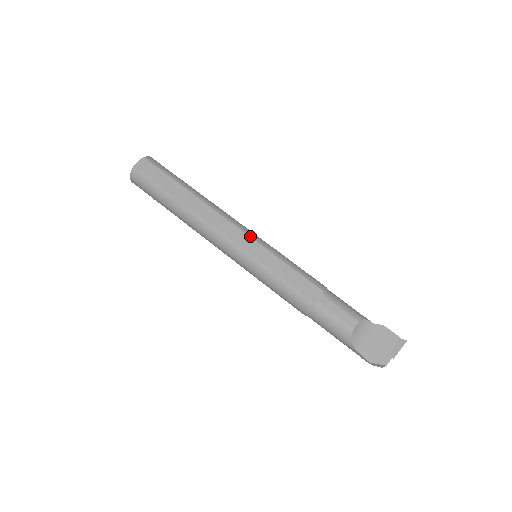
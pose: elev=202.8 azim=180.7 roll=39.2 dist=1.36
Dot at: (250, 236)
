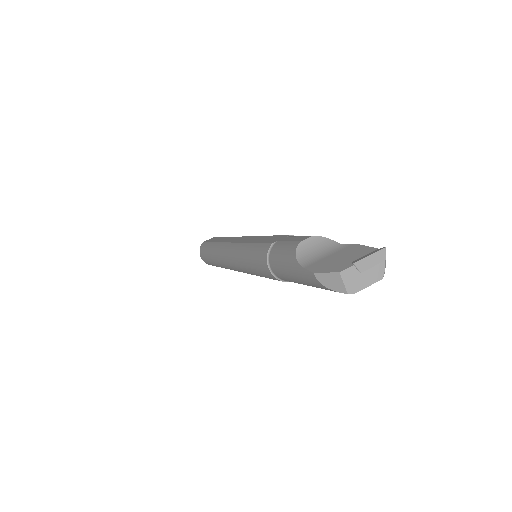
Dot at: (251, 236)
